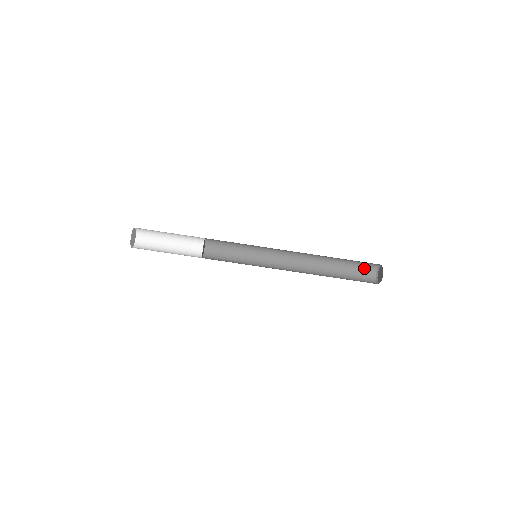
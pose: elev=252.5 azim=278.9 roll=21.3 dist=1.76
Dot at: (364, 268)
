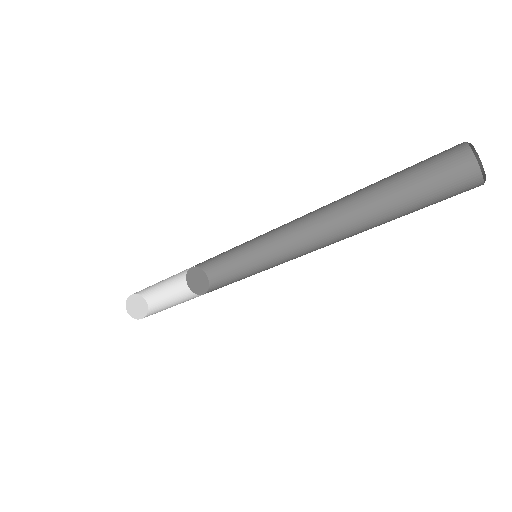
Dot at: (436, 156)
